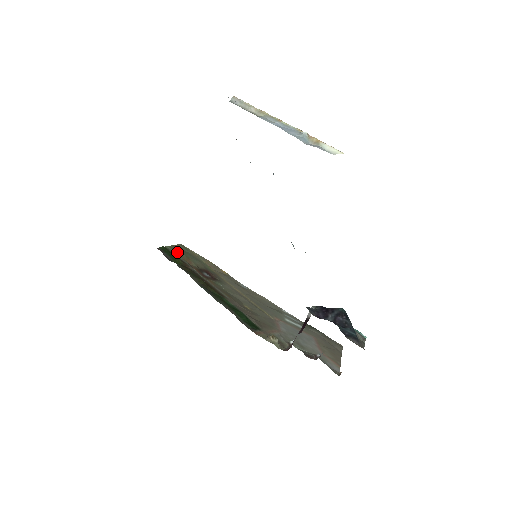
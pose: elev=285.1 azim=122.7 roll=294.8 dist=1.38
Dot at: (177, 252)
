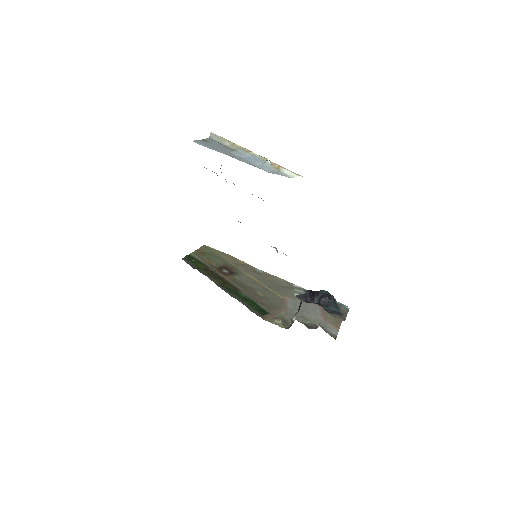
Dot at: (200, 256)
